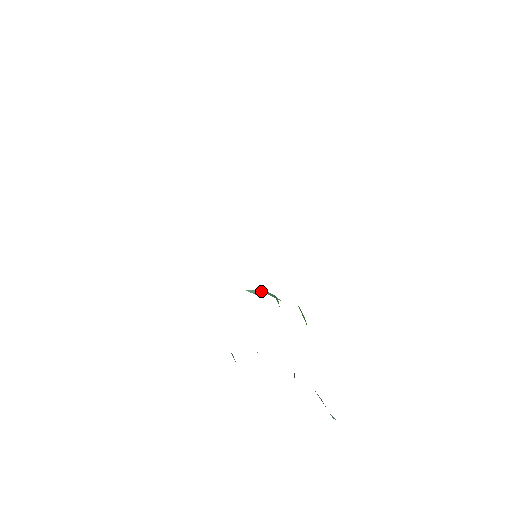
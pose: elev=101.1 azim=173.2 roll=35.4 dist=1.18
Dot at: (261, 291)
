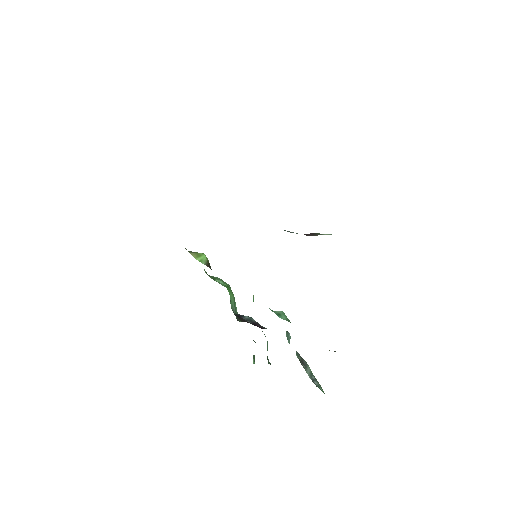
Dot at: occluded
